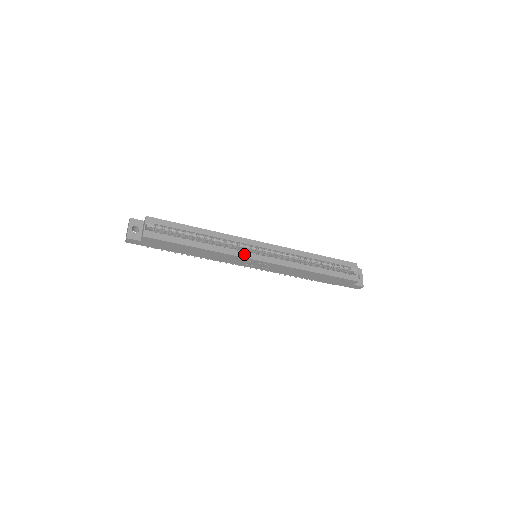
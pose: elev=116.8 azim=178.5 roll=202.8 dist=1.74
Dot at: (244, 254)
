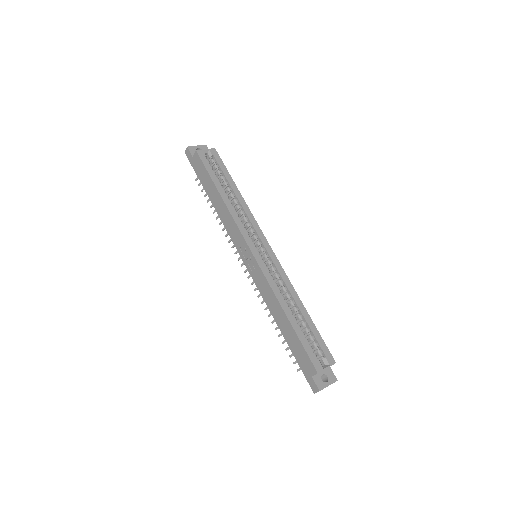
Dot at: (246, 235)
